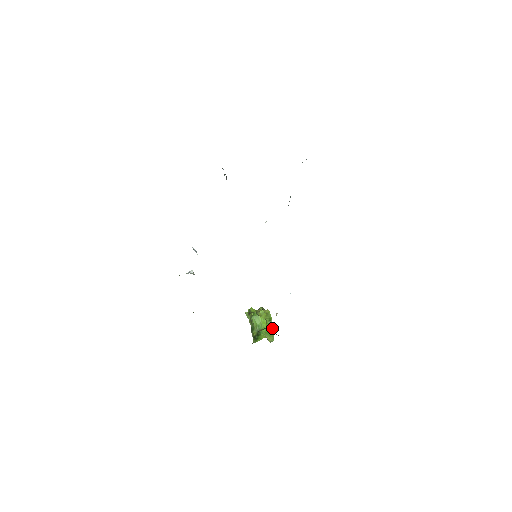
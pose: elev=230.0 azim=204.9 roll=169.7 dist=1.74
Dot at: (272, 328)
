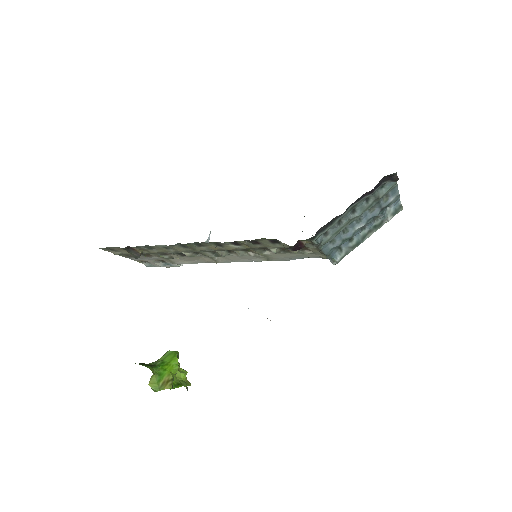
Dot at: (171, 384)
